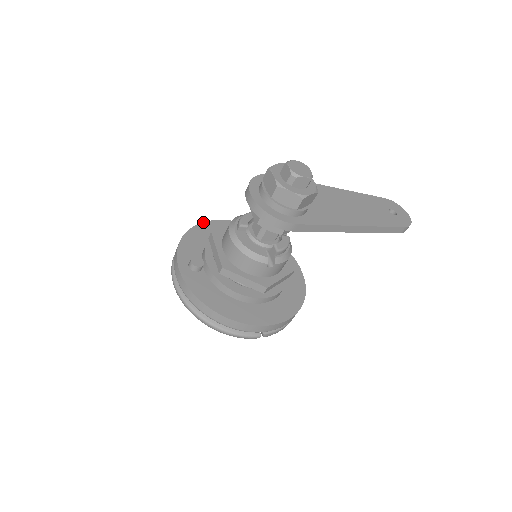
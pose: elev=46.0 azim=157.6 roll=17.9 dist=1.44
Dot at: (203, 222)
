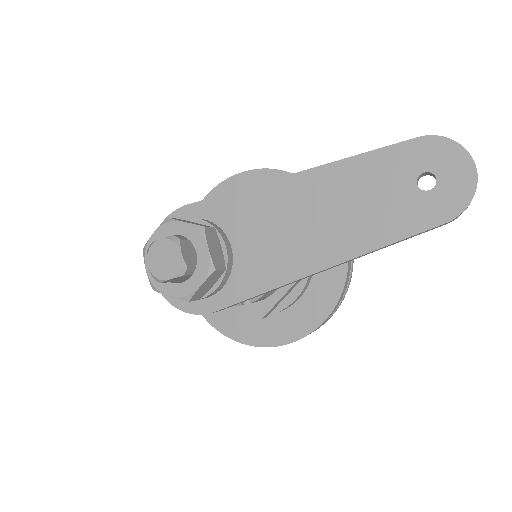
Dot at: (206, 195)
